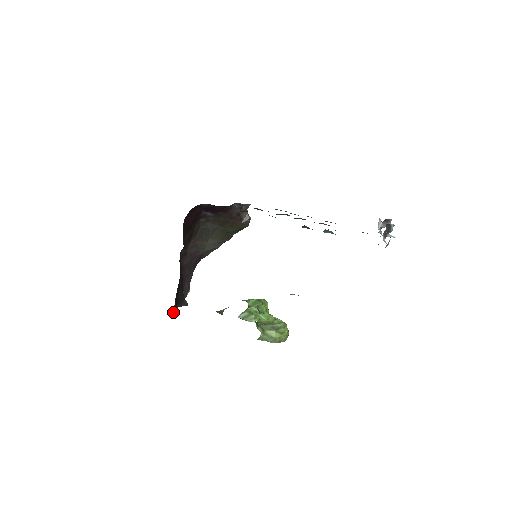
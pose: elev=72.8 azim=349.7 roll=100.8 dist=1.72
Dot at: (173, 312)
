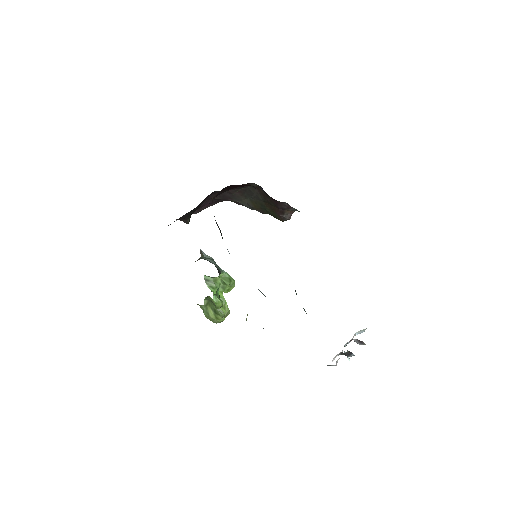
Dot at: occluded
